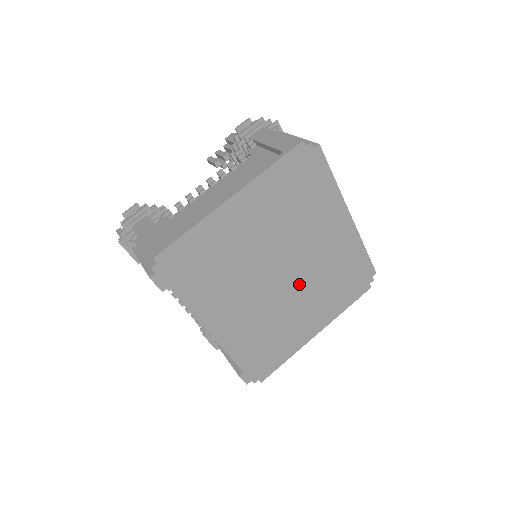
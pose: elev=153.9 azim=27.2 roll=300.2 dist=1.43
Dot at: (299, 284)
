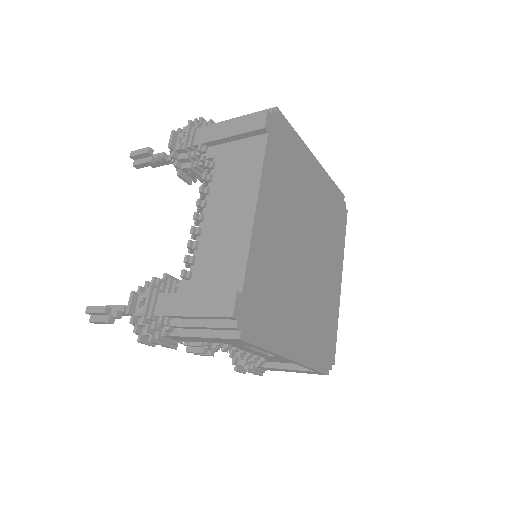
Dot at: (307, 281)
